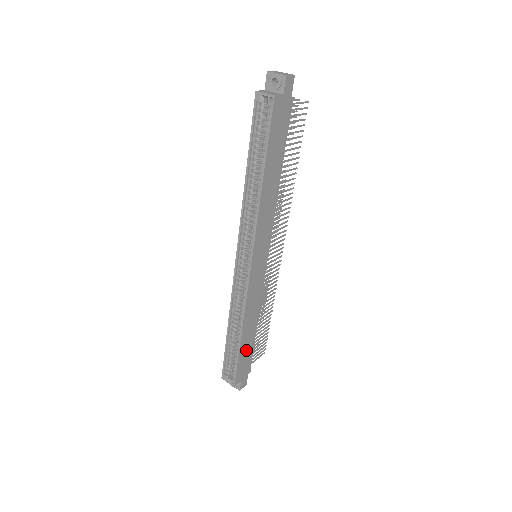
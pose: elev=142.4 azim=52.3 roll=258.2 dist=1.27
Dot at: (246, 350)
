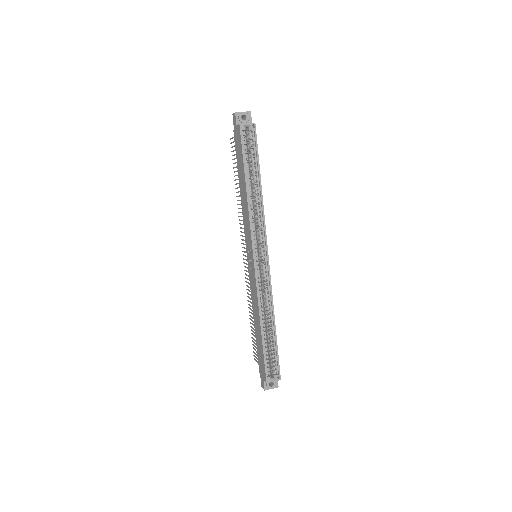
Dot at: occluded
